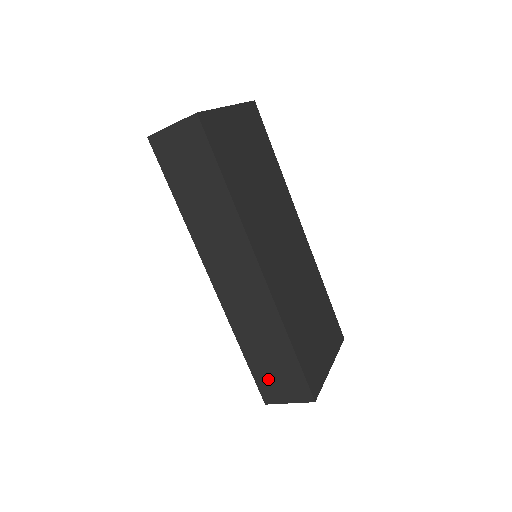
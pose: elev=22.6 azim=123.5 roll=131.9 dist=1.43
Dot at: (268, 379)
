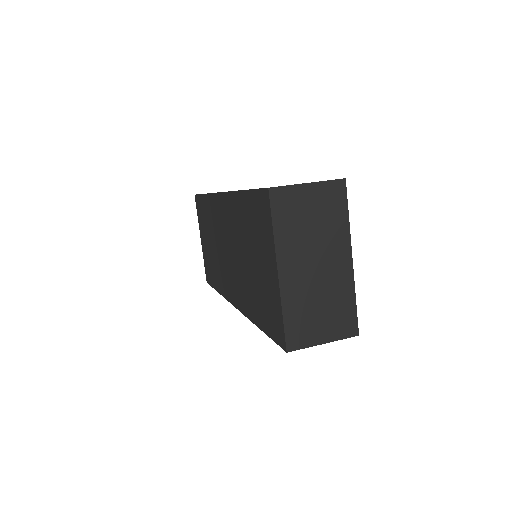
Dot at: occluded
